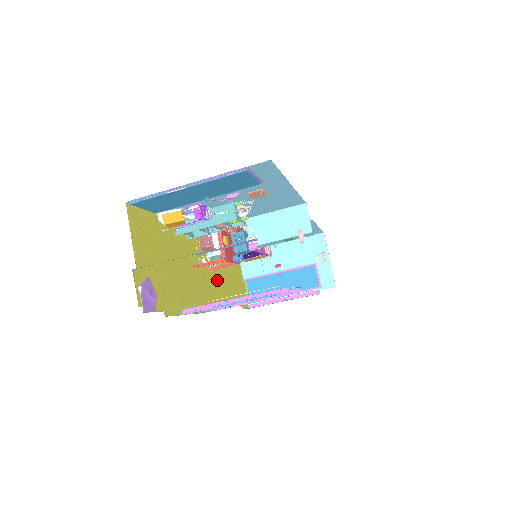
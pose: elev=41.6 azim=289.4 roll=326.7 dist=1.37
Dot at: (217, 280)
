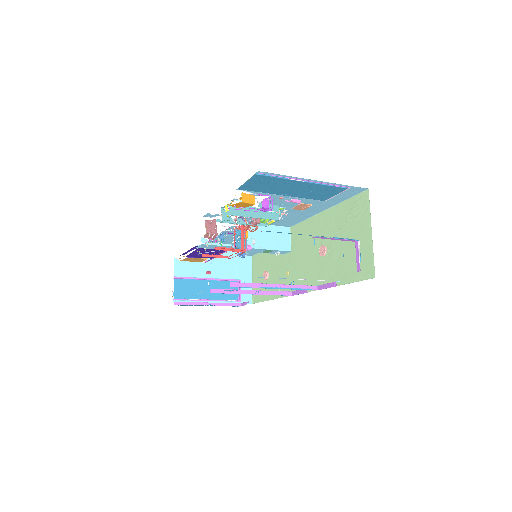
Dot at: occluded
